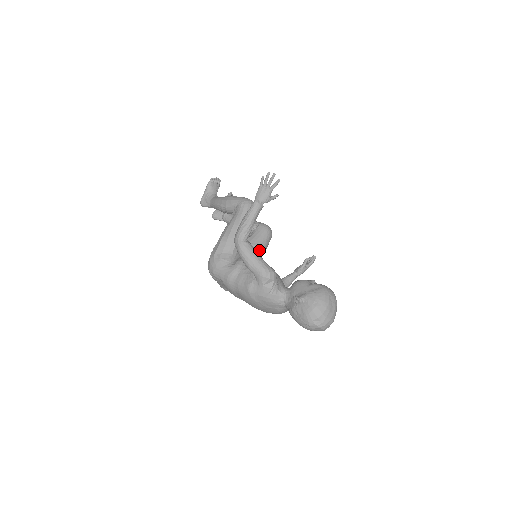
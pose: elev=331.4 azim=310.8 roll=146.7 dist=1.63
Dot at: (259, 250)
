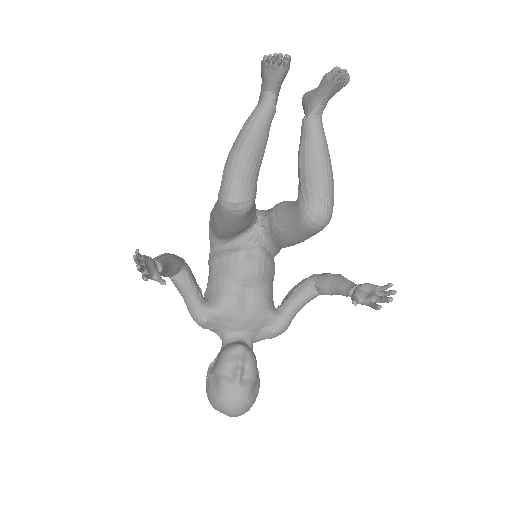
Dot at: (286, 239)
